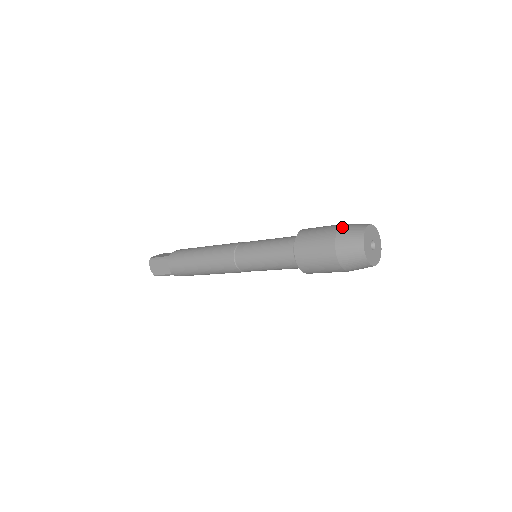
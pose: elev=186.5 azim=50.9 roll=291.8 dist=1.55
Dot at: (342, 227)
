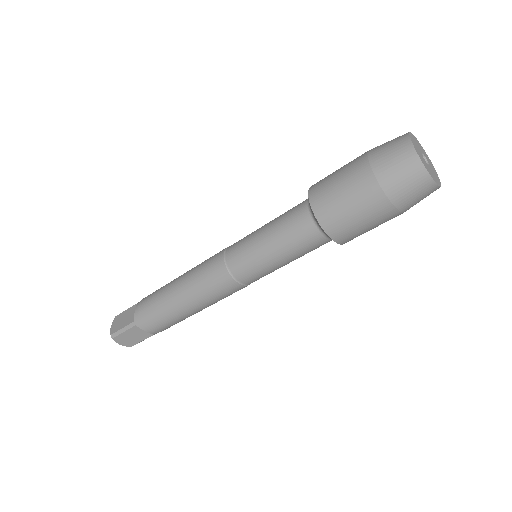
Dot at: occluded
